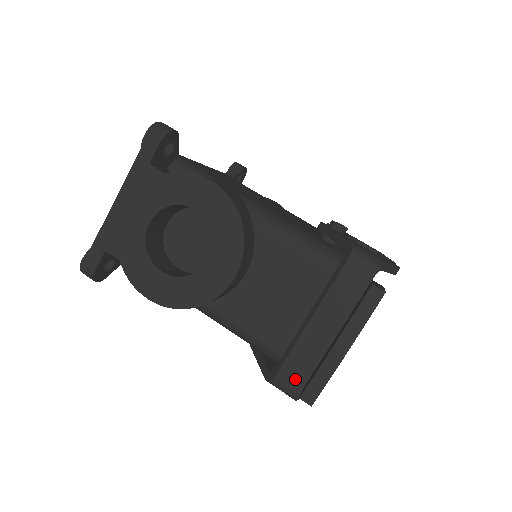
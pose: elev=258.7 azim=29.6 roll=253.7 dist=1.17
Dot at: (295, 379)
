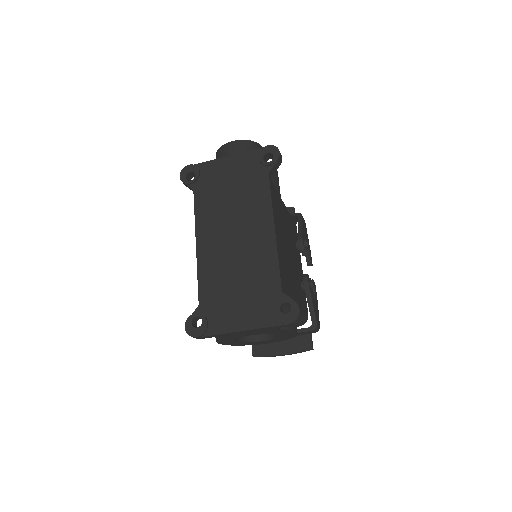
Dot at: occluded
